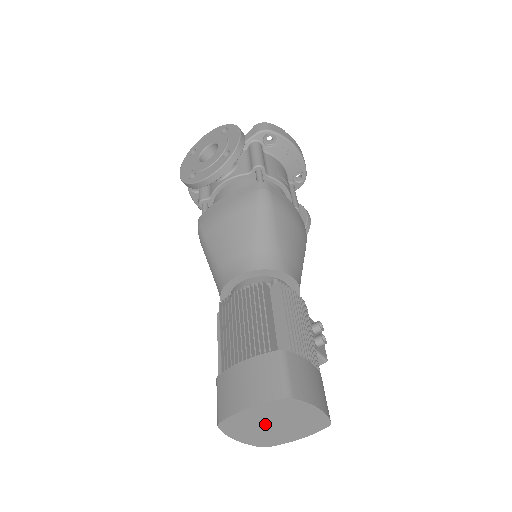
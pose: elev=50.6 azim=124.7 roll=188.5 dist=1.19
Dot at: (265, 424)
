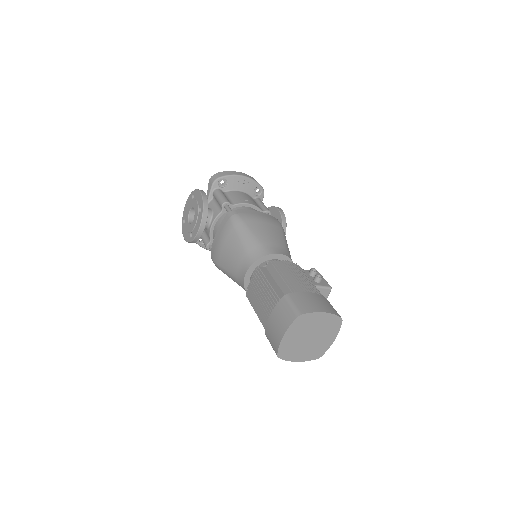
Dot at: (304, 341)
